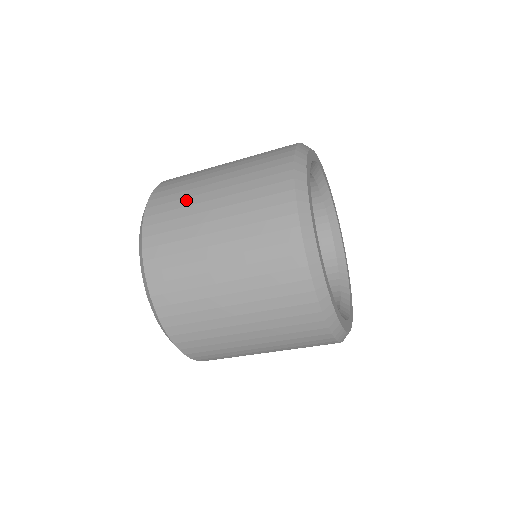
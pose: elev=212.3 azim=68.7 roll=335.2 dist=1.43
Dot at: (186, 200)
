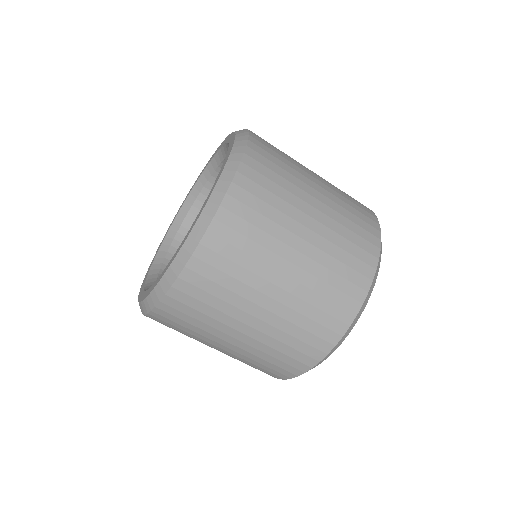
Dot at: (267, 237)
